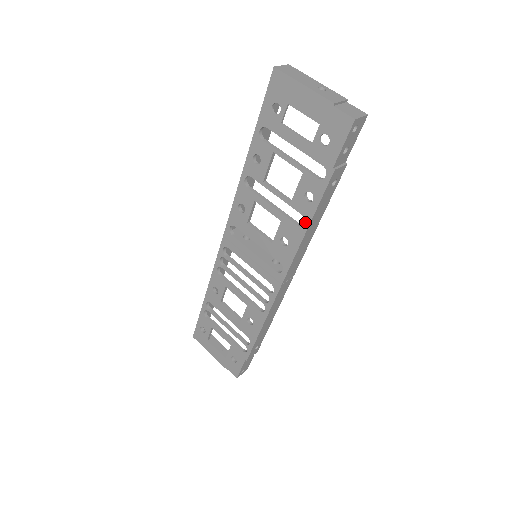
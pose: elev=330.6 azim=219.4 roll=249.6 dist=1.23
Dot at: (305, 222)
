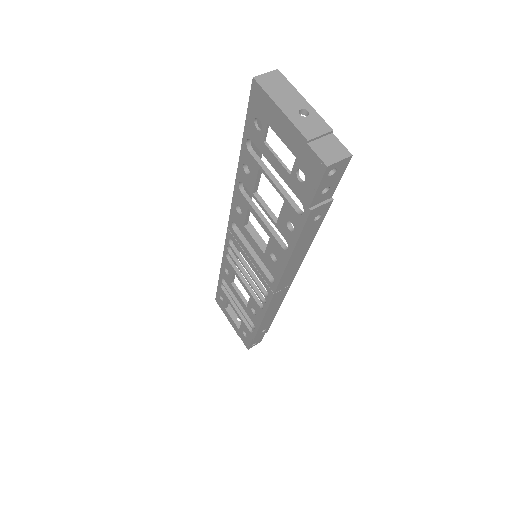
Dot at: (289, 248)
